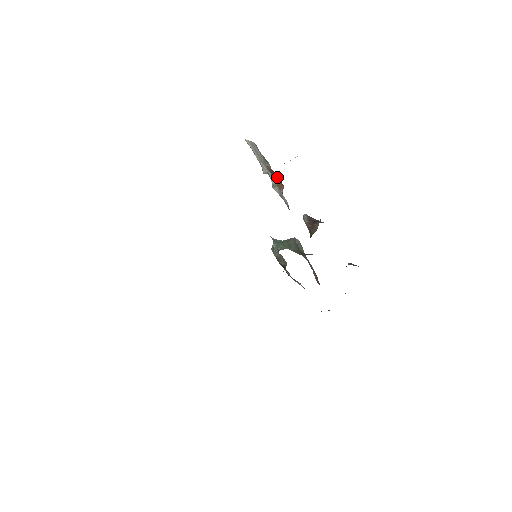
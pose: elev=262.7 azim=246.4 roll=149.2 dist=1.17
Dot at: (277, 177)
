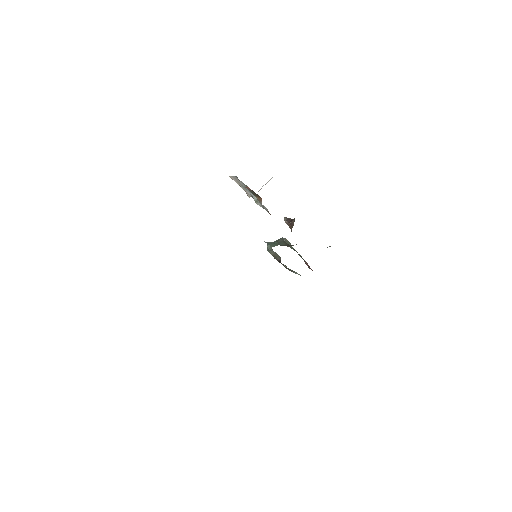
Dot at: (255, 193)
